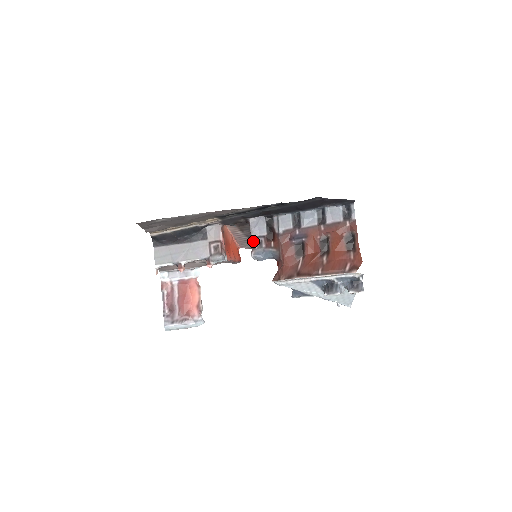
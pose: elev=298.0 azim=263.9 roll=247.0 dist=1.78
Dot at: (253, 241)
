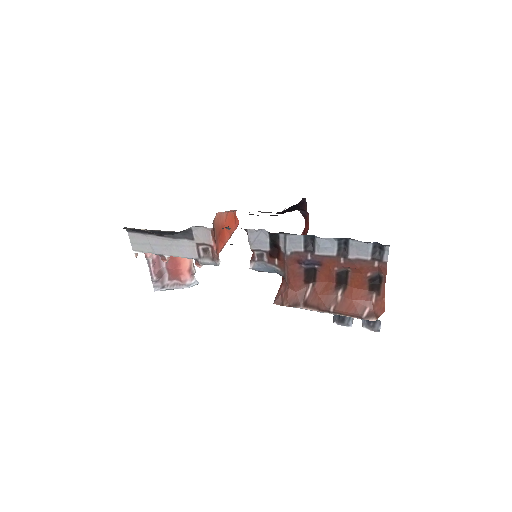
Dot at: occluded
